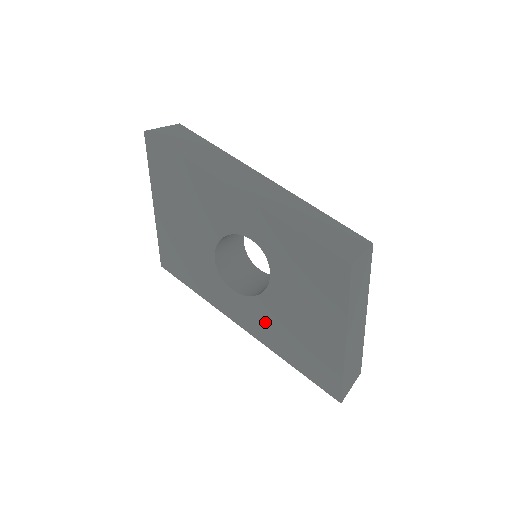
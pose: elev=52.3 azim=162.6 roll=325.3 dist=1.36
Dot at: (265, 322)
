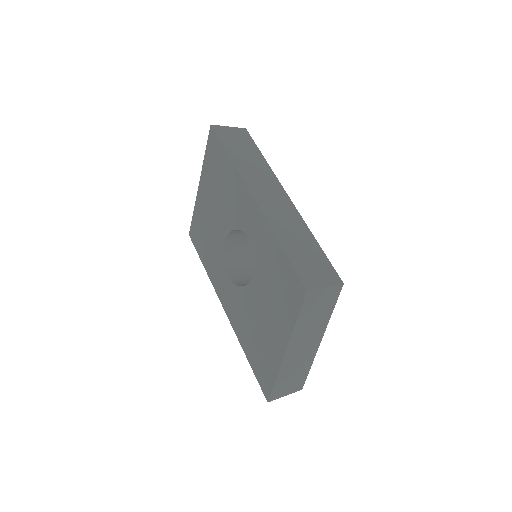
Dot at: (239, 311)
